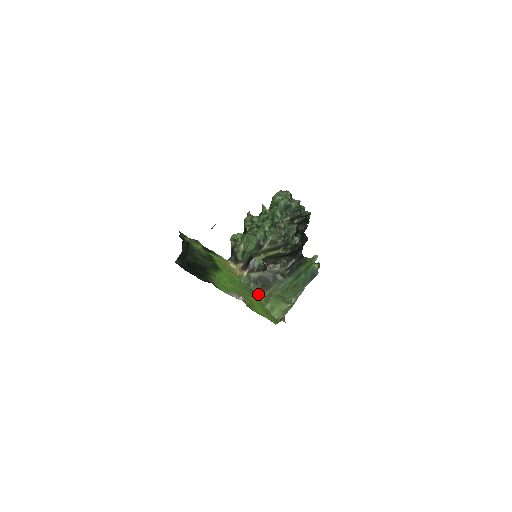
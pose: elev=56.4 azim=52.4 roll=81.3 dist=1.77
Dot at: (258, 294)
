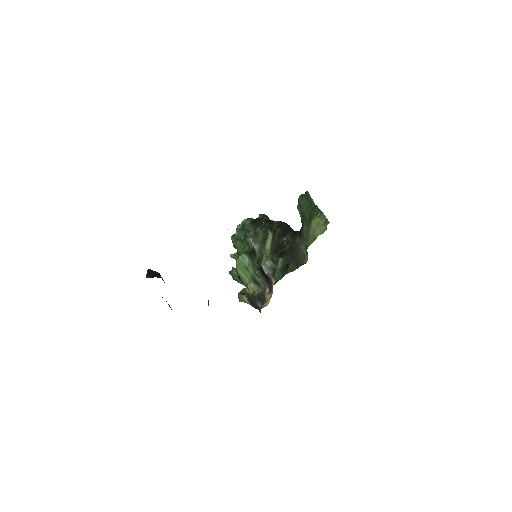
Dot at: (299, 265)
